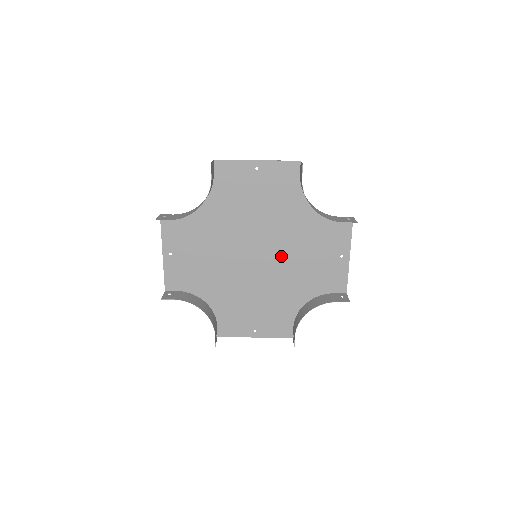
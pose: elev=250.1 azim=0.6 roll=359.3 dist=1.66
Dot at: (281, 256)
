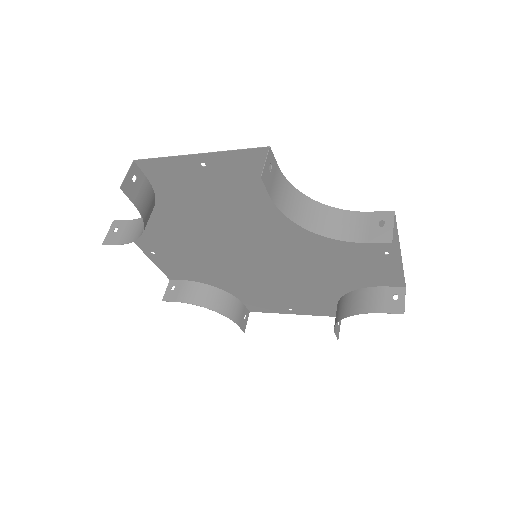
Dot at: (292, 254)
